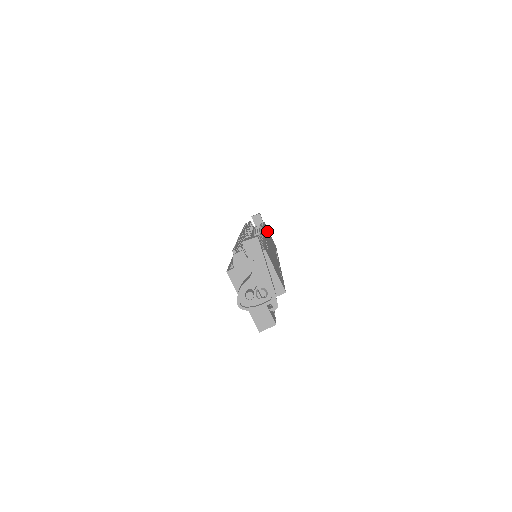
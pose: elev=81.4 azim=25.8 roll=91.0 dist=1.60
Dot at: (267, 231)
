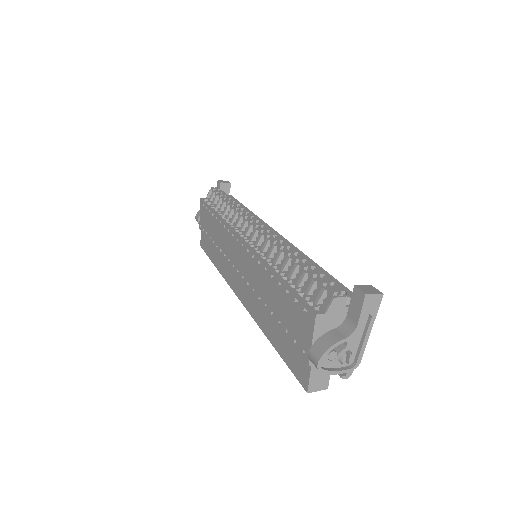
Dot at: occluded
